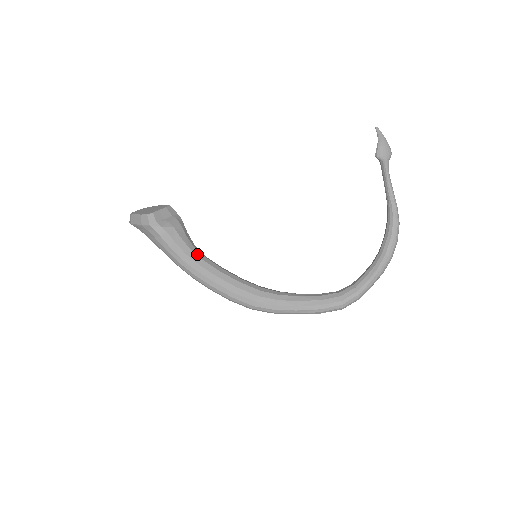
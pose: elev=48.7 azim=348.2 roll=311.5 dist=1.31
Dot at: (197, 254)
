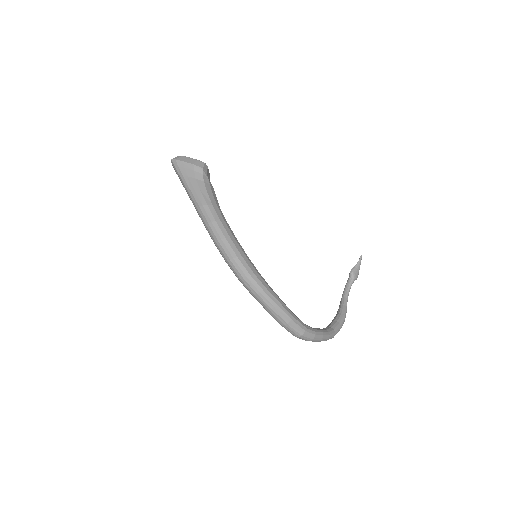
Dot at: occluded
